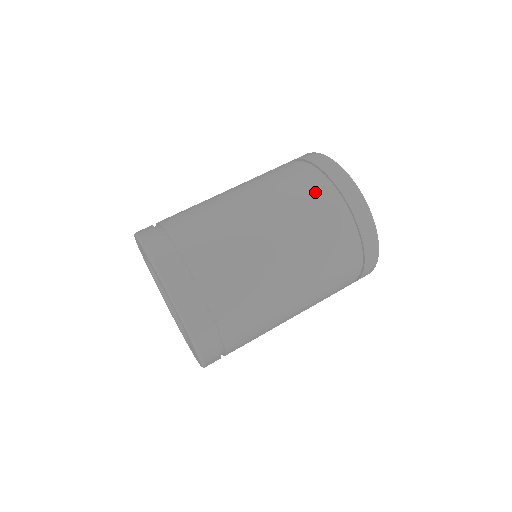
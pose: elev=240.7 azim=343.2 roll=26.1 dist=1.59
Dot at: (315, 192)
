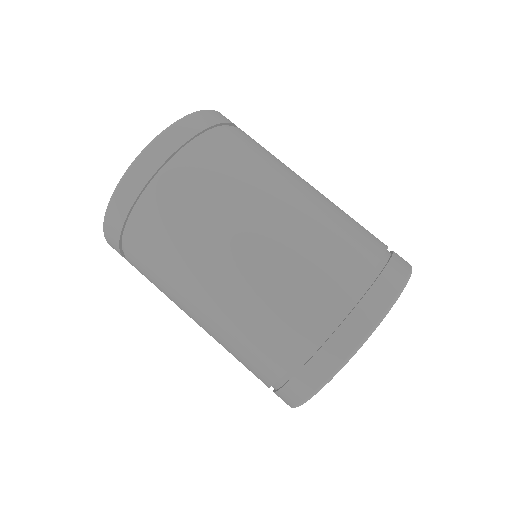
Dot at: (368, 238)
